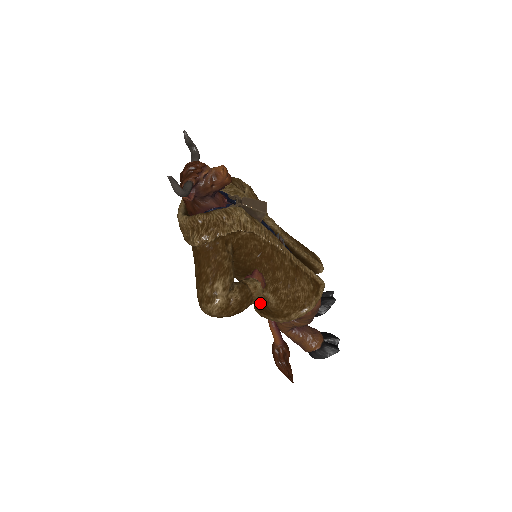
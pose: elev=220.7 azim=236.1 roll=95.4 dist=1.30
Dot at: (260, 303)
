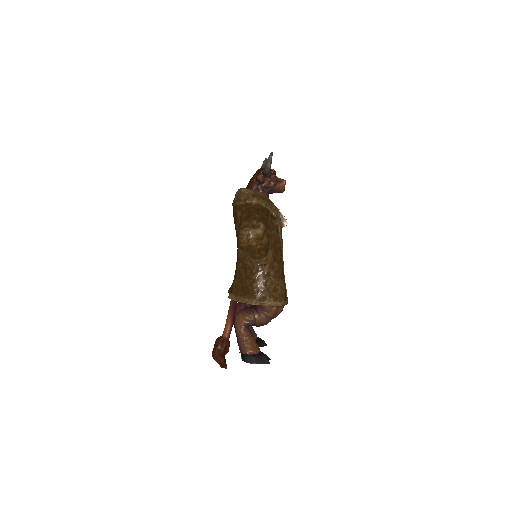
Dot at: (247, 282)
